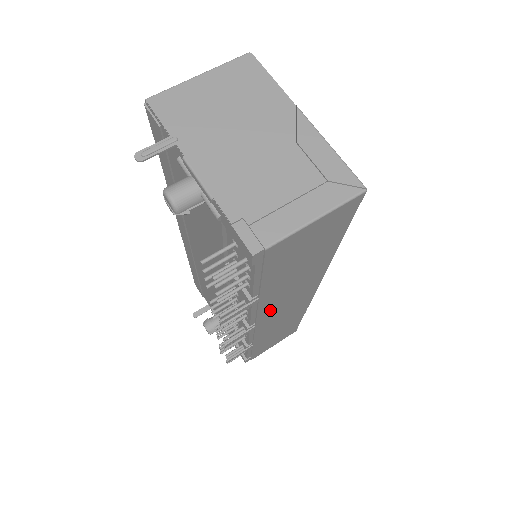
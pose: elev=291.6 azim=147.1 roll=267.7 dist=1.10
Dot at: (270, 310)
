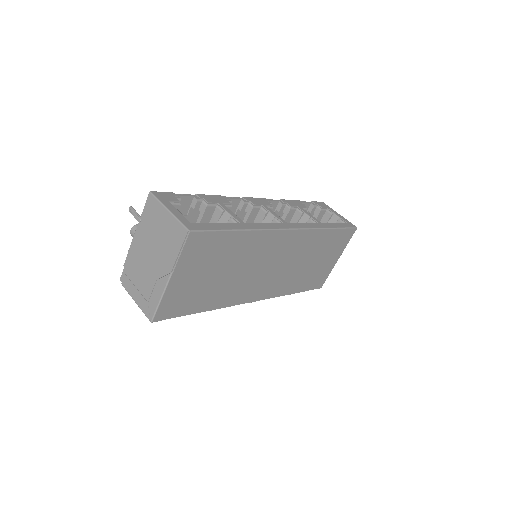
Dot at: occluded
